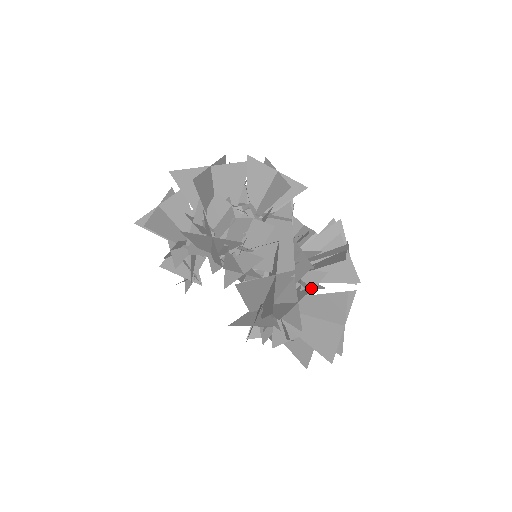
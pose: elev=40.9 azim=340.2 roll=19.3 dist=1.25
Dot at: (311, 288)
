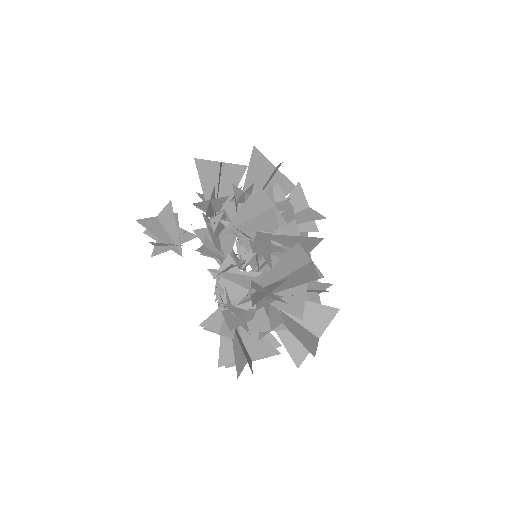
Dot at: occluded
